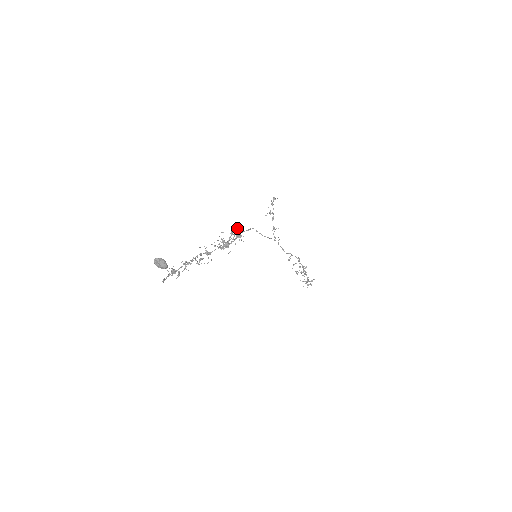
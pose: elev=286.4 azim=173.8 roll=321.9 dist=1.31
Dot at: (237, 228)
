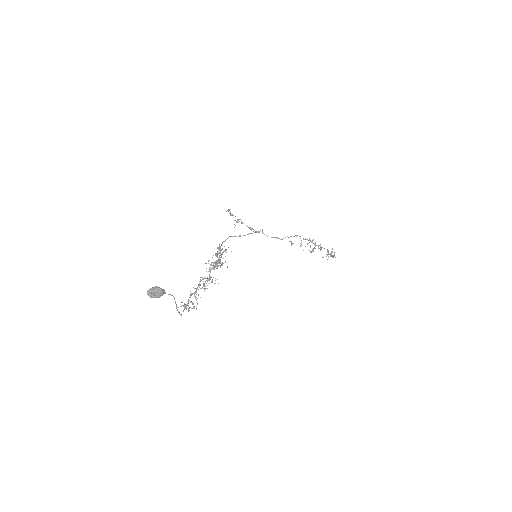
Dot at: (217, 248)
